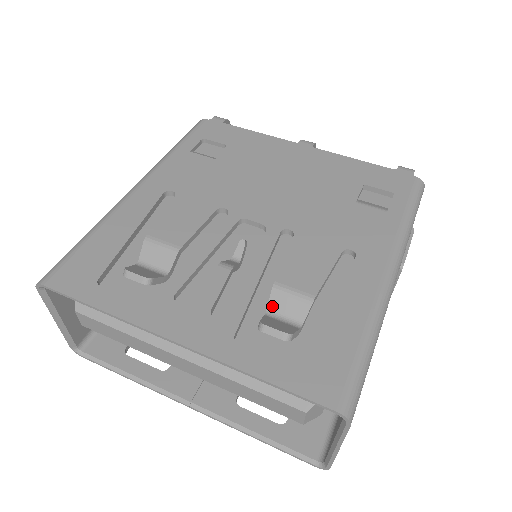
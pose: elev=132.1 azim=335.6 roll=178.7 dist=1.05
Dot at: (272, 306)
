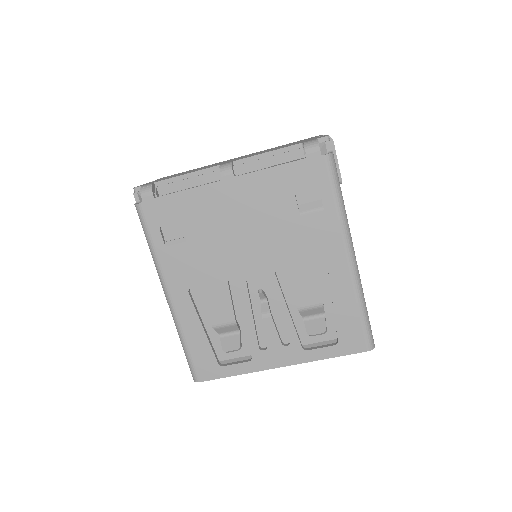
Dot at: (304, 315)
